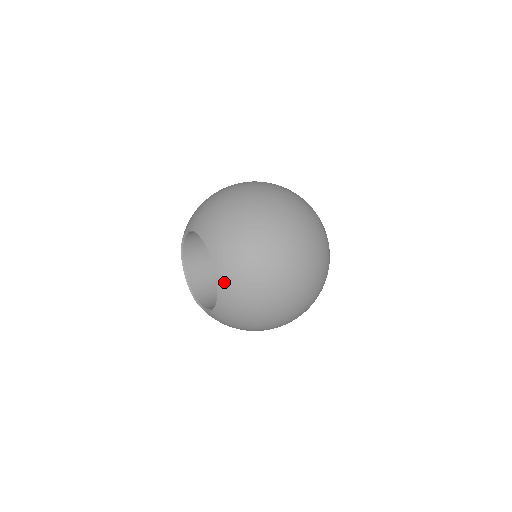
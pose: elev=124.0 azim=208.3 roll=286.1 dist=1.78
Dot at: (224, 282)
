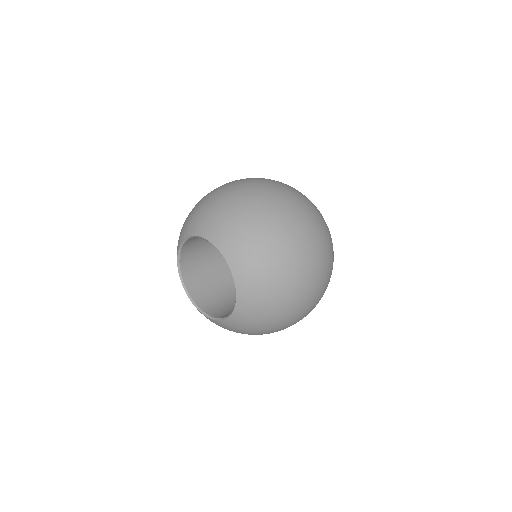
Dot at: (242, 279)
